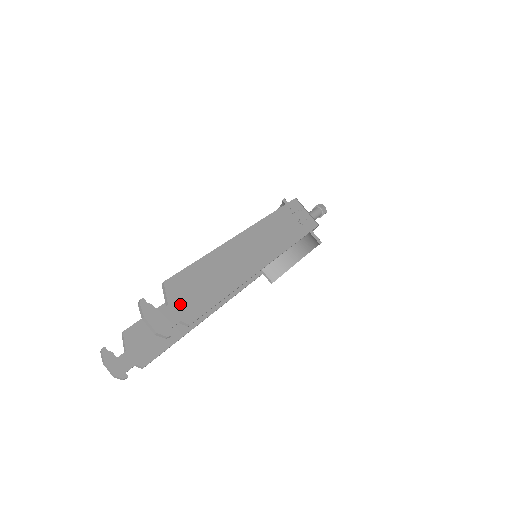
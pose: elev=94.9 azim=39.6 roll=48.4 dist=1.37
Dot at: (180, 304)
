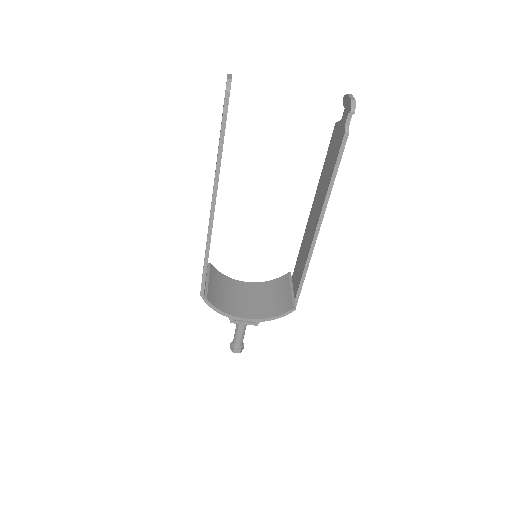
Dot at: occluded
